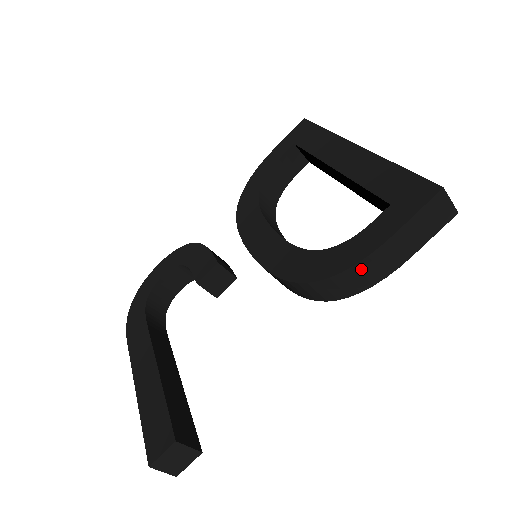
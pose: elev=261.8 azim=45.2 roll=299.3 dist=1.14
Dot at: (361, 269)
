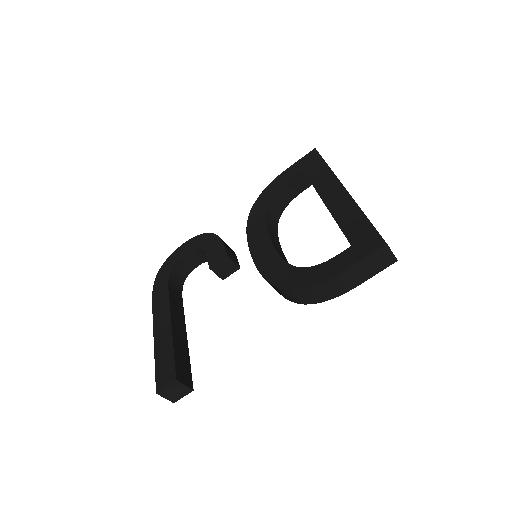
Dot at: (321, 288)
